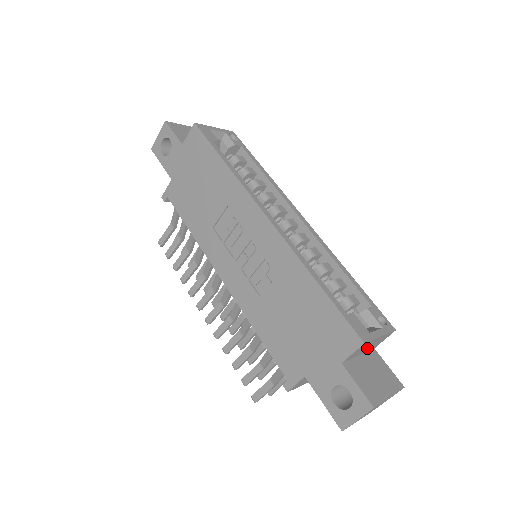
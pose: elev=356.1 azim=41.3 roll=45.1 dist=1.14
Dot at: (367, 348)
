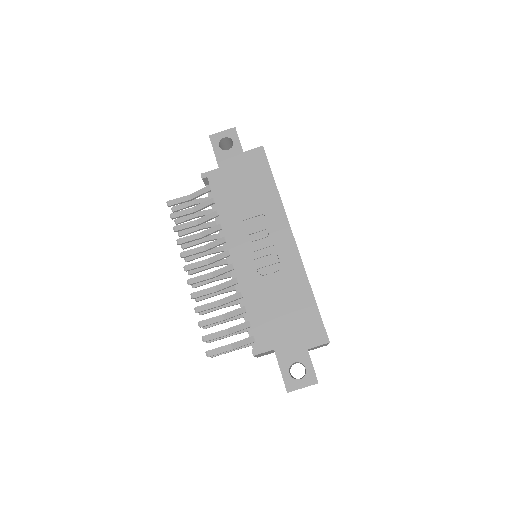
Dot at: occluded
